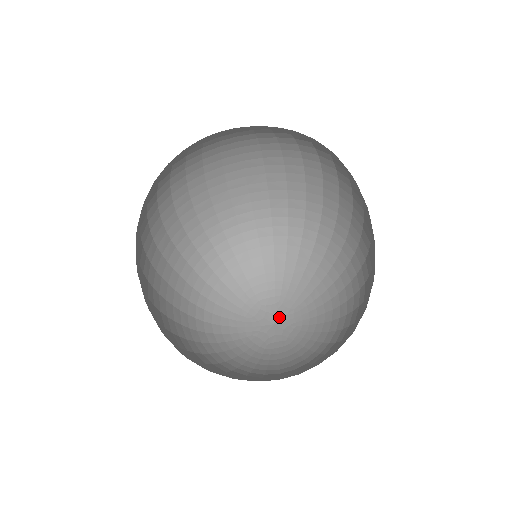
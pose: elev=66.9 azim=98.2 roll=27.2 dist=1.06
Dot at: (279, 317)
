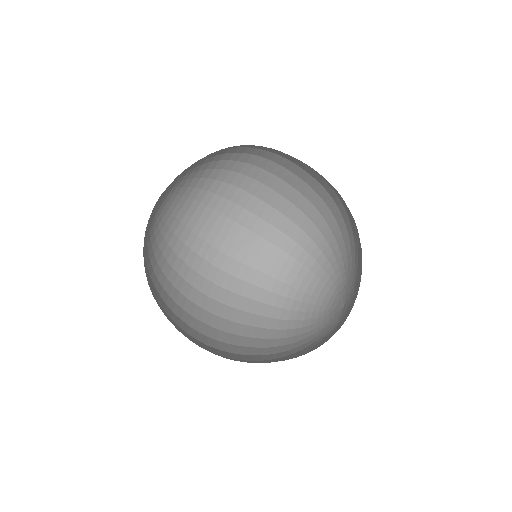
Dot at: (346, 297)
